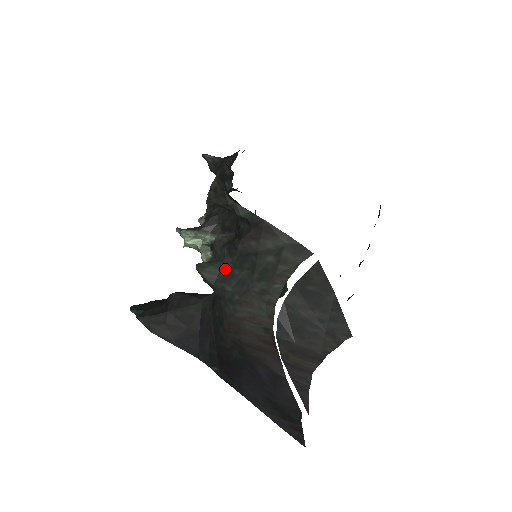
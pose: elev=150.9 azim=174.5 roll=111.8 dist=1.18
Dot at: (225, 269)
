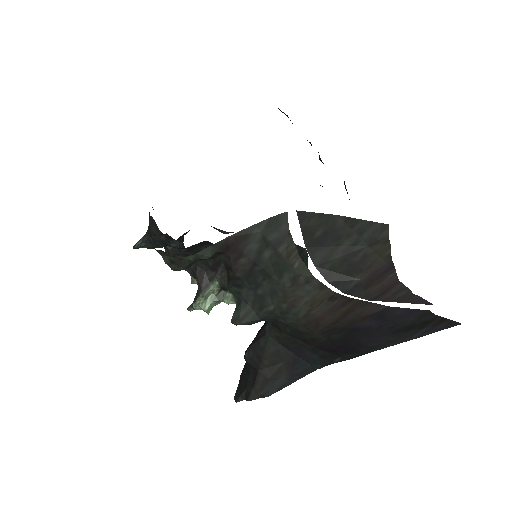
Dot at: (251, 300)
